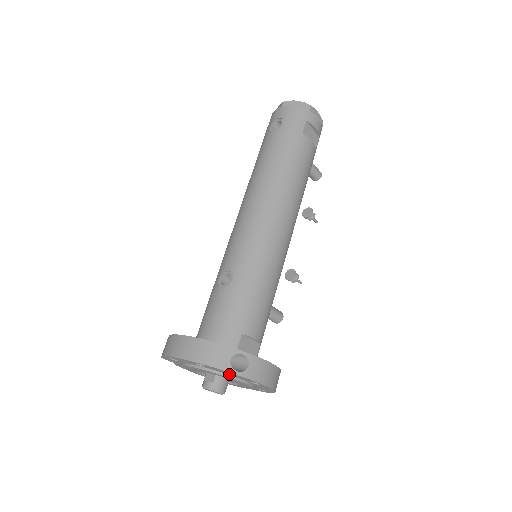
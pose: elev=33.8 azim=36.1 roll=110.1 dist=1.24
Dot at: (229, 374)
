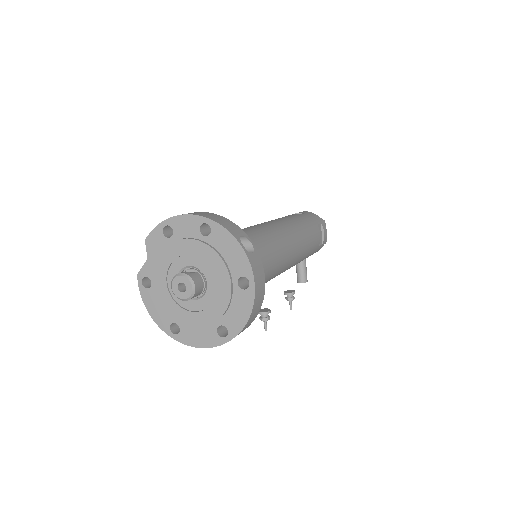
Dot at: (226, 255)
